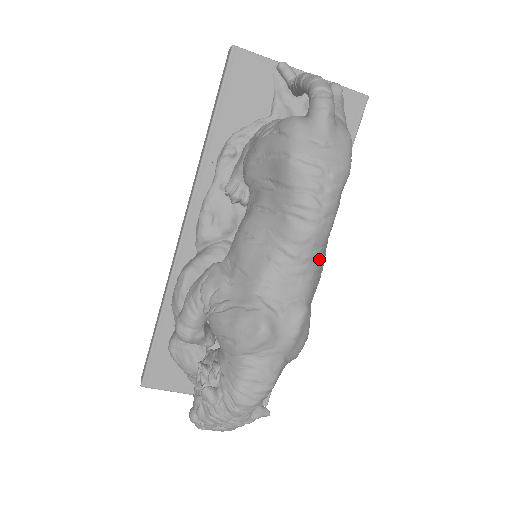
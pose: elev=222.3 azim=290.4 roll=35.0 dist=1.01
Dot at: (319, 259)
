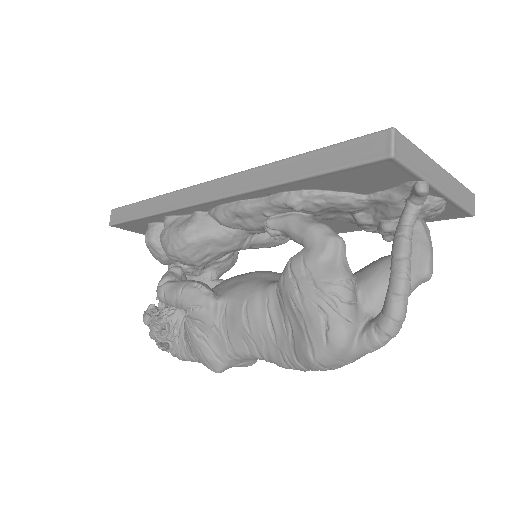
Dot at: occluded
